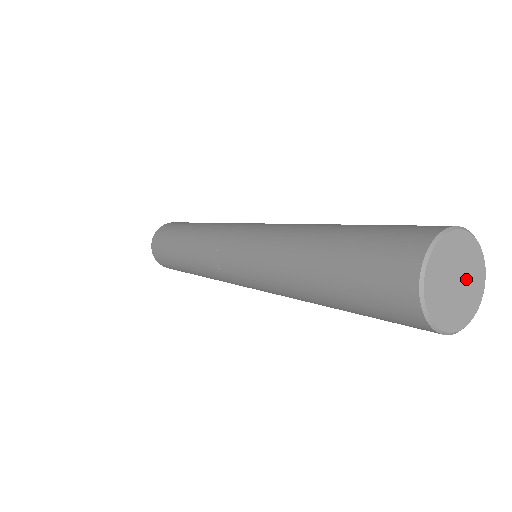
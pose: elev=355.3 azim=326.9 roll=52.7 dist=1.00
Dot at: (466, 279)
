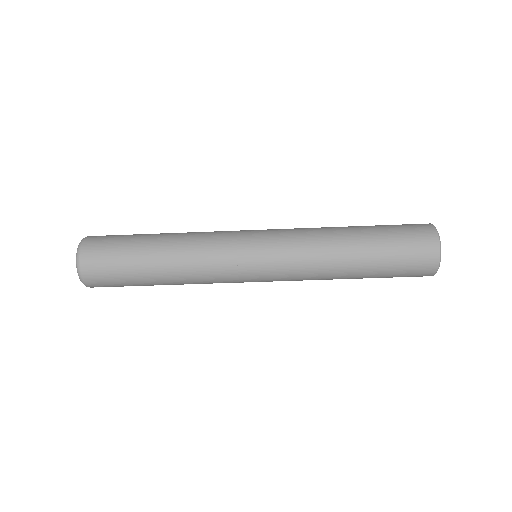
Dot at: occluded
